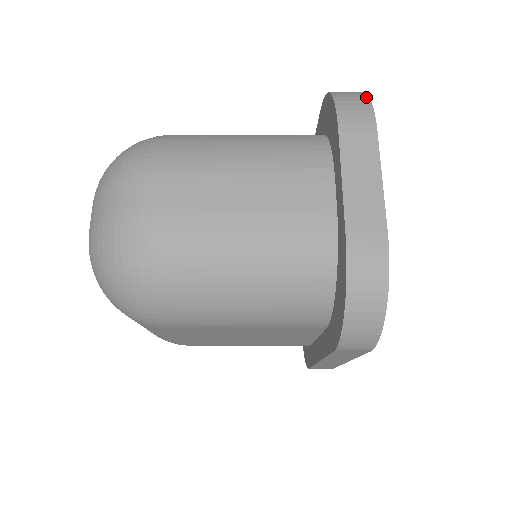
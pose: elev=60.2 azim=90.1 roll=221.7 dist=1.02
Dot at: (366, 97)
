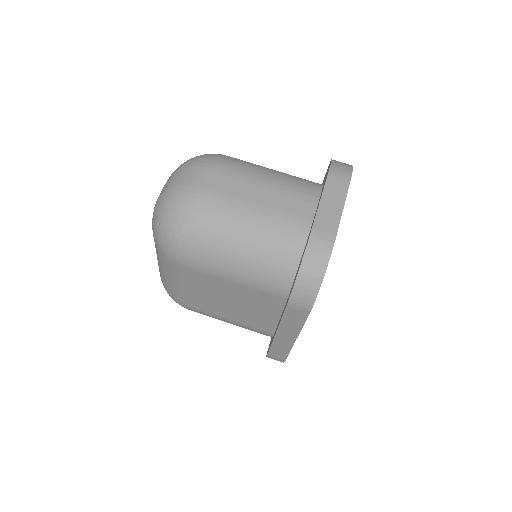
Dot at: (351, 166)
